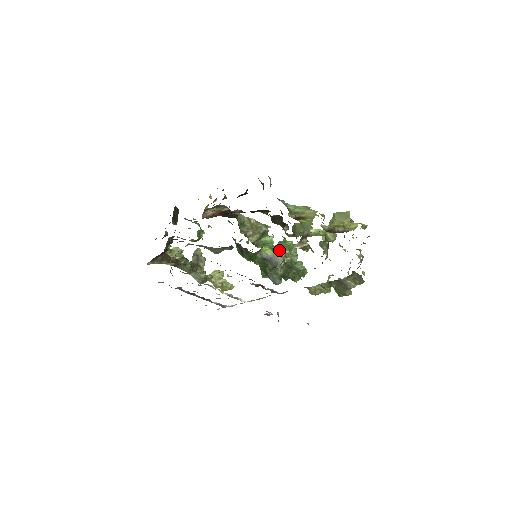
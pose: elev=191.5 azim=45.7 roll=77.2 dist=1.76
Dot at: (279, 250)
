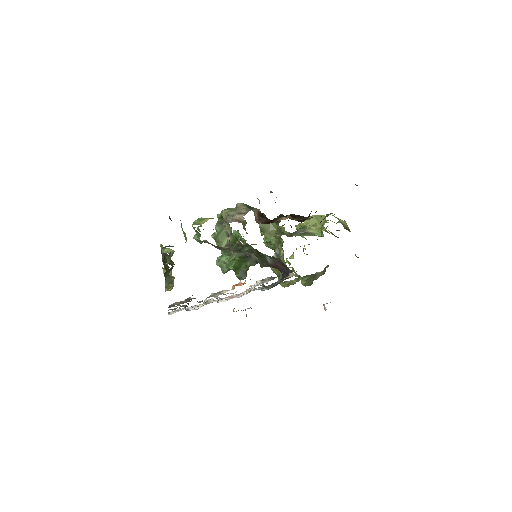
Dot at: occluded
